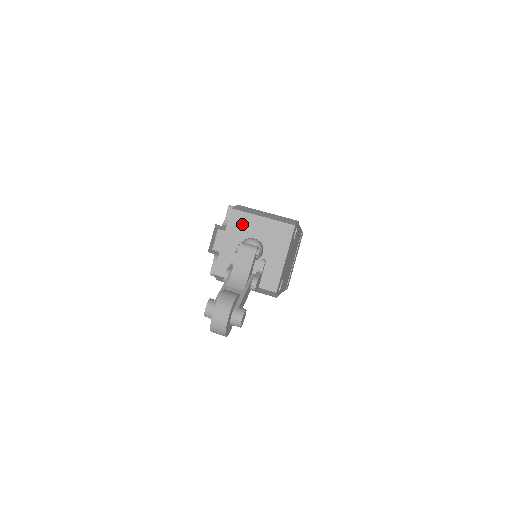
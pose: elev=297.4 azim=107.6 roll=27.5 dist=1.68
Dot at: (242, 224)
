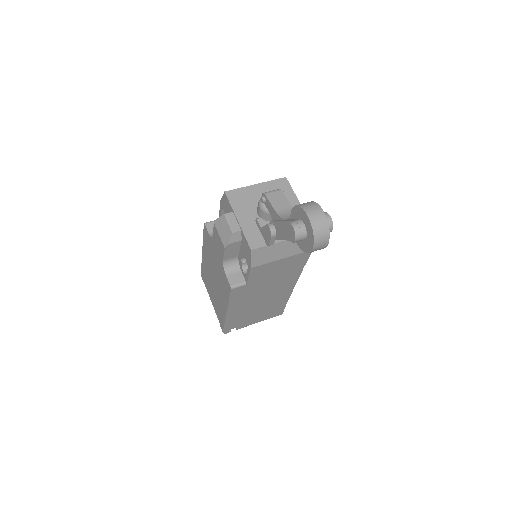
Dot at: (243, 198)
